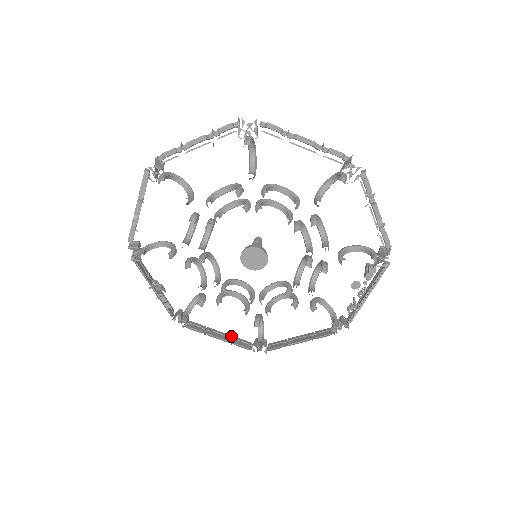
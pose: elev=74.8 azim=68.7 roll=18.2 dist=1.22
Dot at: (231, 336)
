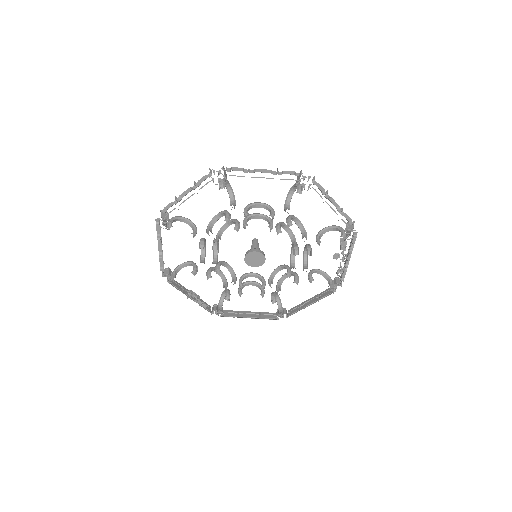
Dot at: (258, 313)
